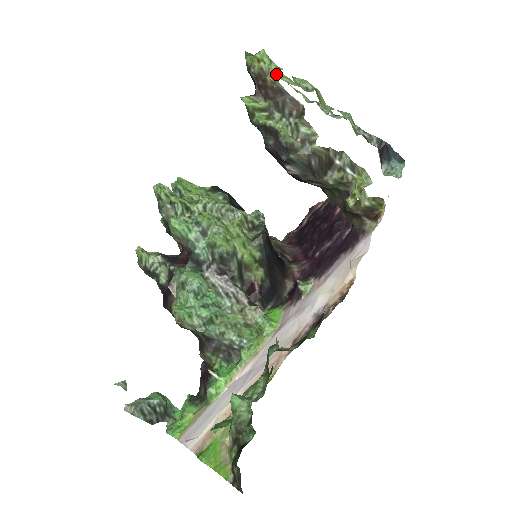
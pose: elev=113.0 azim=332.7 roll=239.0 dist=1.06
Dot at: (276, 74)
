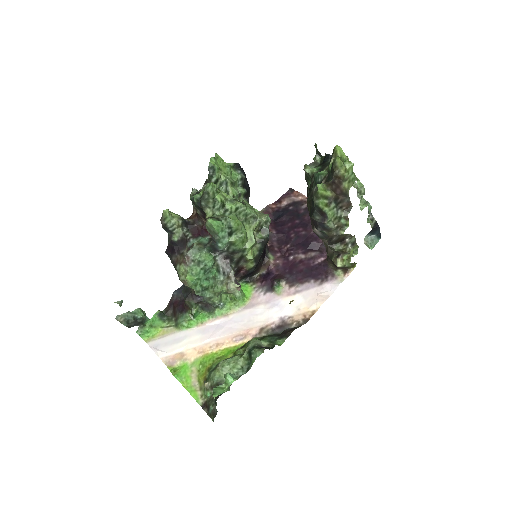
Dot at: (350, 183)
